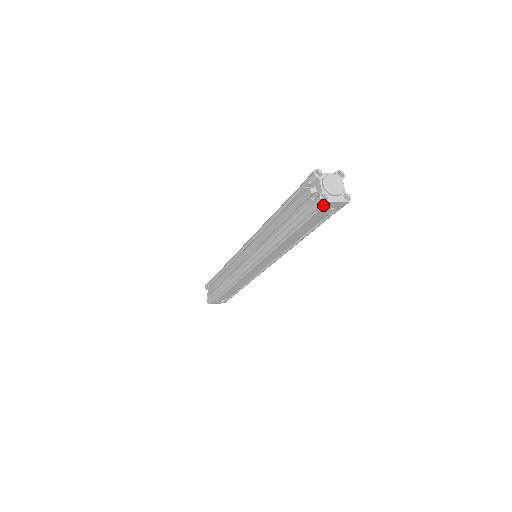
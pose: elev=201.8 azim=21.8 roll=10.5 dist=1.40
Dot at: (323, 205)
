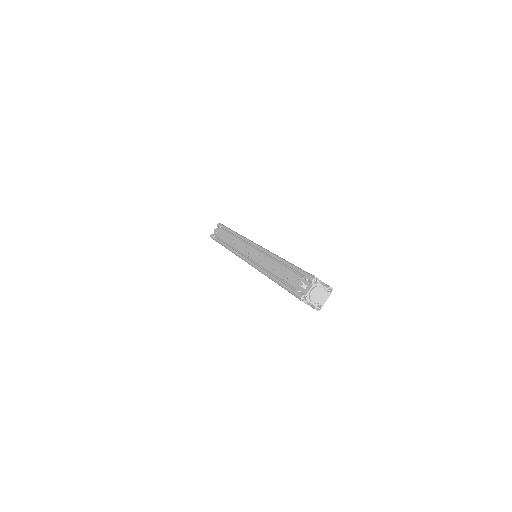
Dot at: (319, 306)
